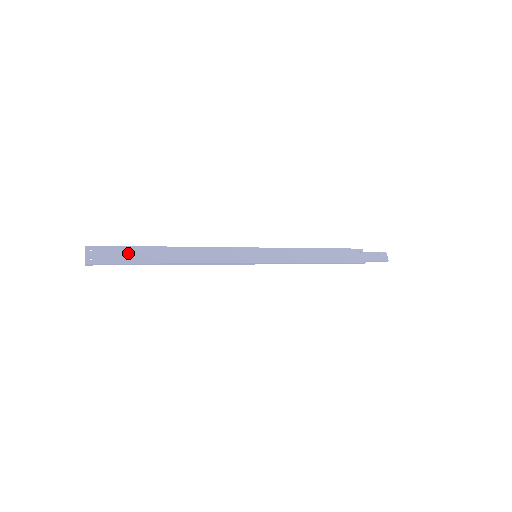
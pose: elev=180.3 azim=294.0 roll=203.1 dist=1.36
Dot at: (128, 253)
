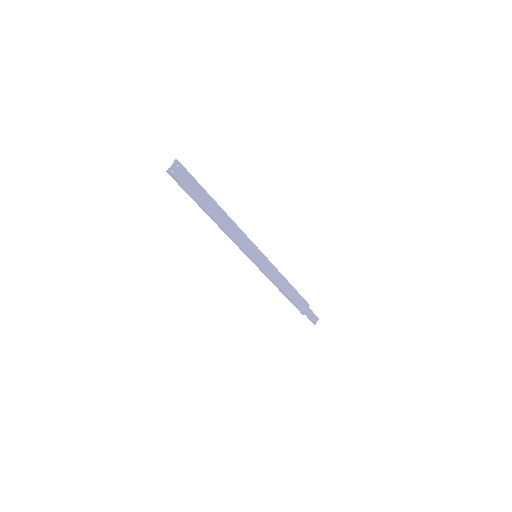
Dot at: (195, 187)
